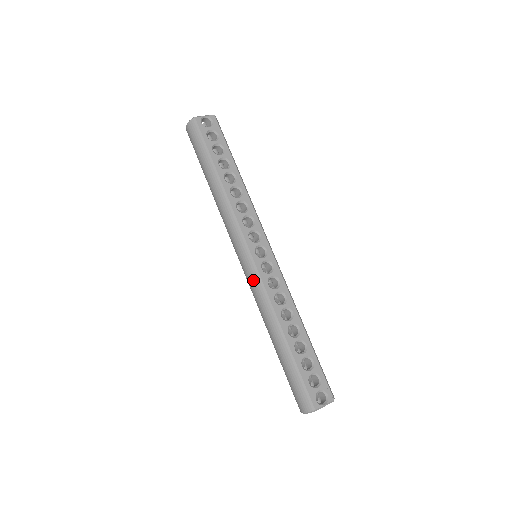
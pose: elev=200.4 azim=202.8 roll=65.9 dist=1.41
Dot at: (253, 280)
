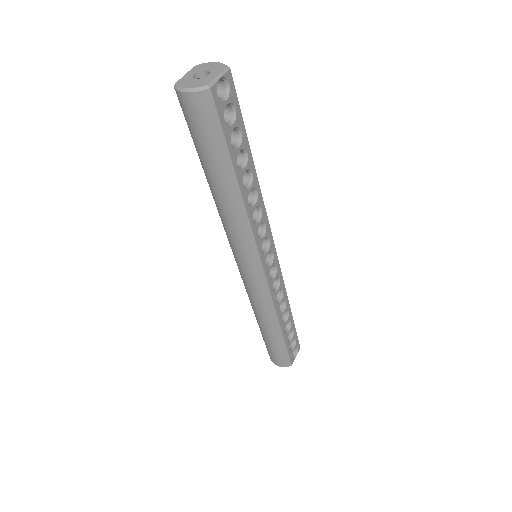
Dot at: (259, 290)
